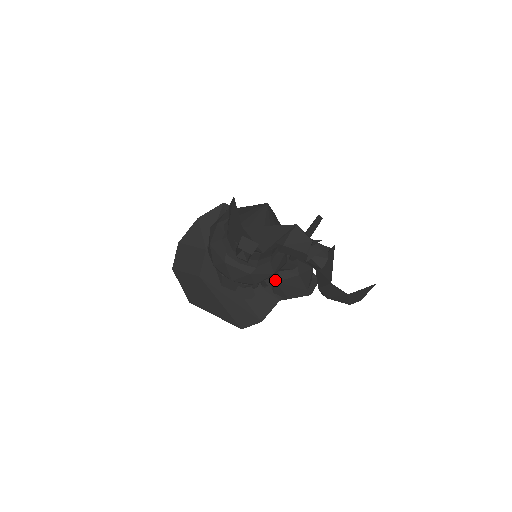
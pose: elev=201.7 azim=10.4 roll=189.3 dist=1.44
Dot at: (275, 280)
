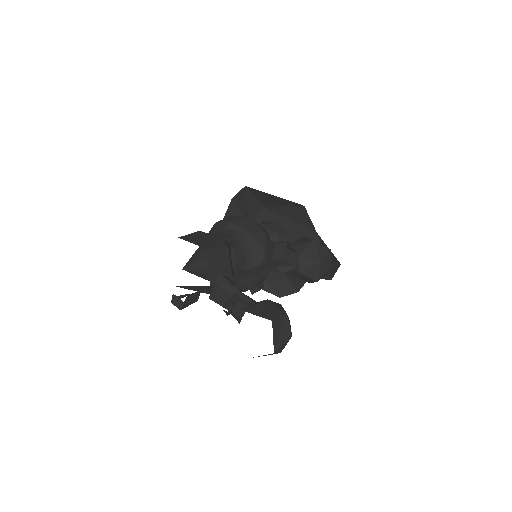
Dot at: (258, 290)
